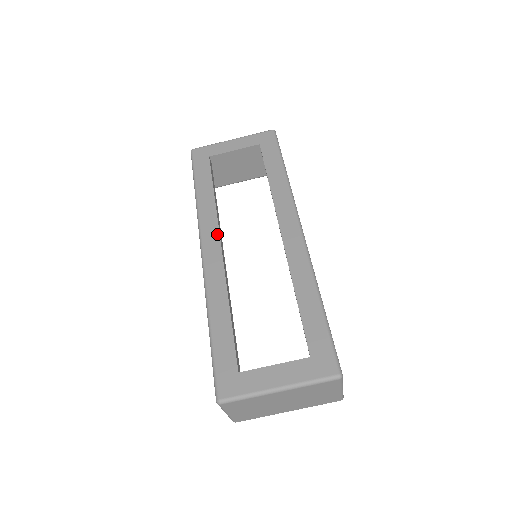
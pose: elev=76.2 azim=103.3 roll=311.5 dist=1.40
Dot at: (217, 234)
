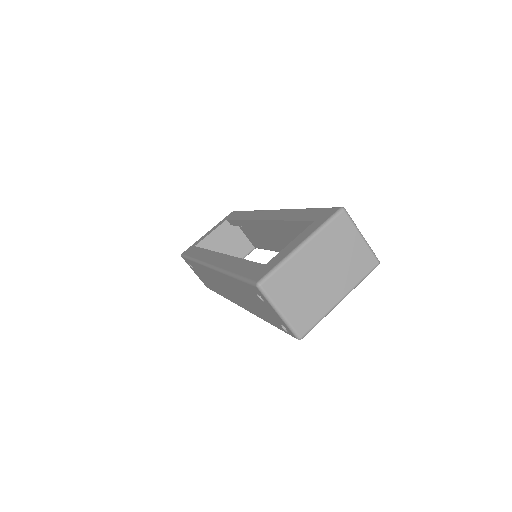
Dot at: (216, 253)
